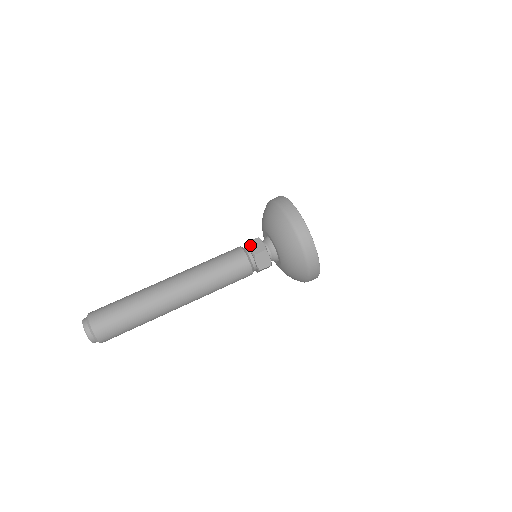
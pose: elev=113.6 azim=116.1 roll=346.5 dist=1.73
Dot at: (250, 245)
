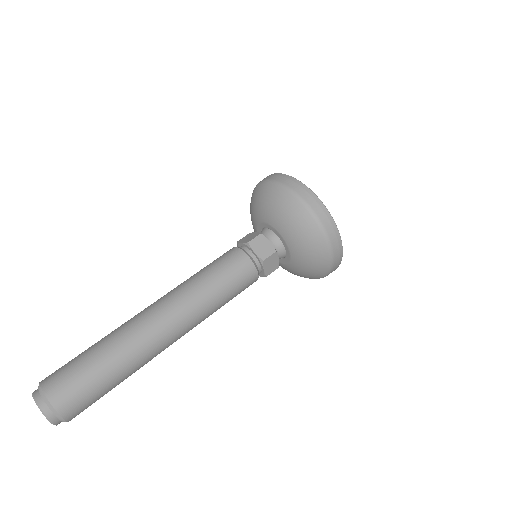
Dot at: (241, 240)
